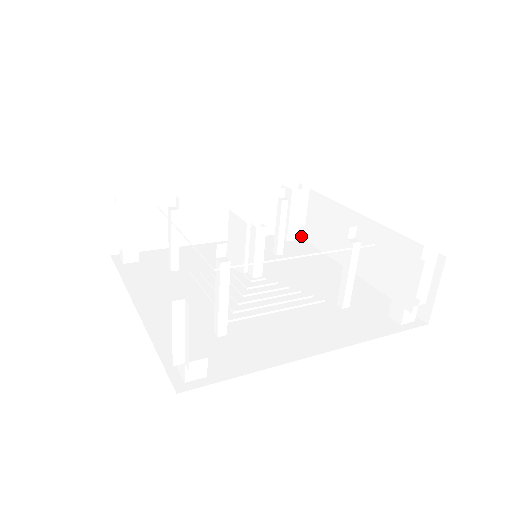
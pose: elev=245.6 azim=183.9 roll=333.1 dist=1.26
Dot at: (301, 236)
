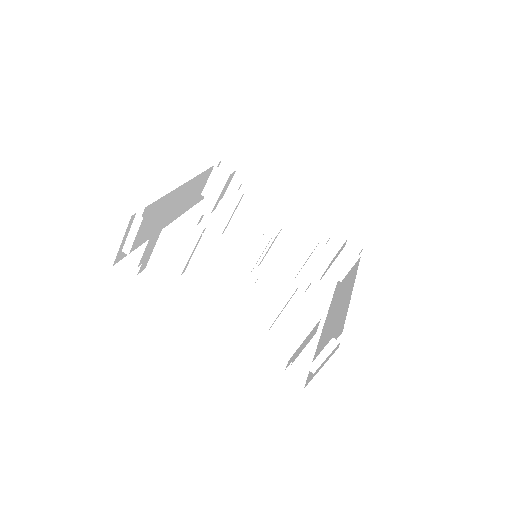
Dot at: (336, 287)
